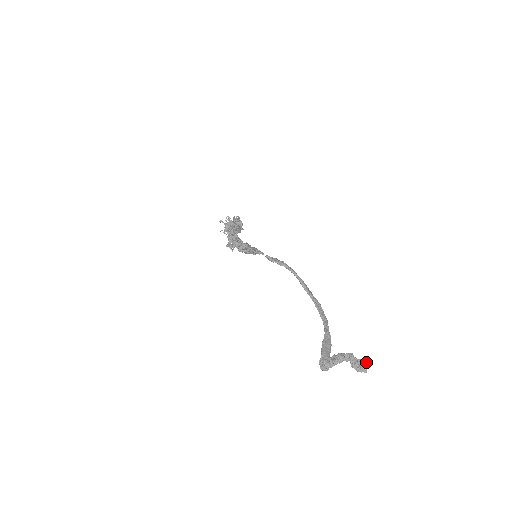
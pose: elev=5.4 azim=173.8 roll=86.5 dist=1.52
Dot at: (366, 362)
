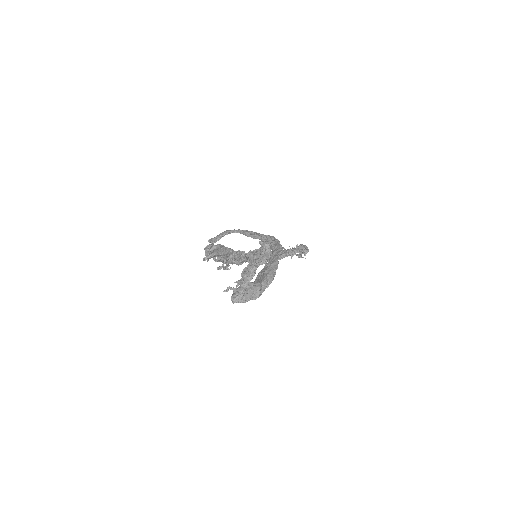
Dot at: (259, 242)
